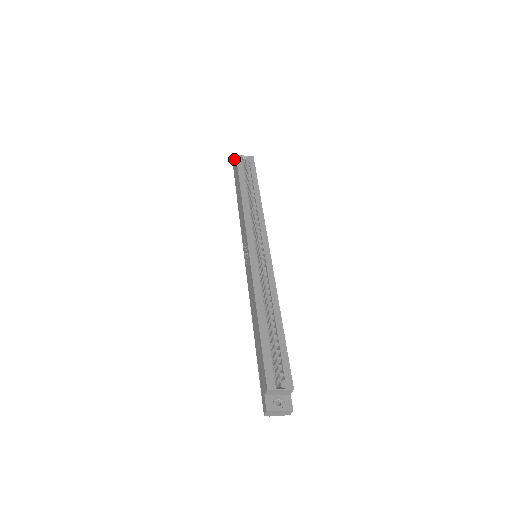
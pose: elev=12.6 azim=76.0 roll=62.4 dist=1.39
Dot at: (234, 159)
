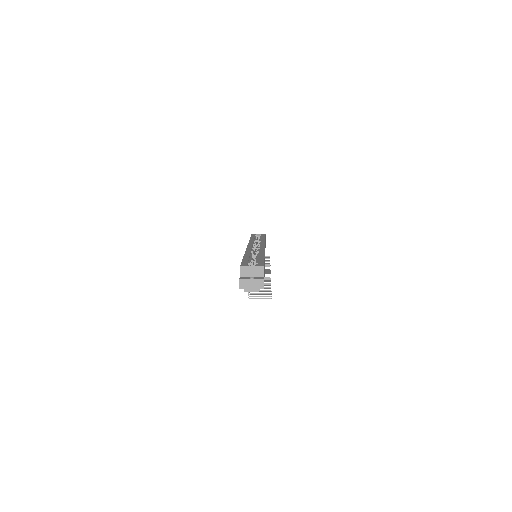
Dot at: occluded
